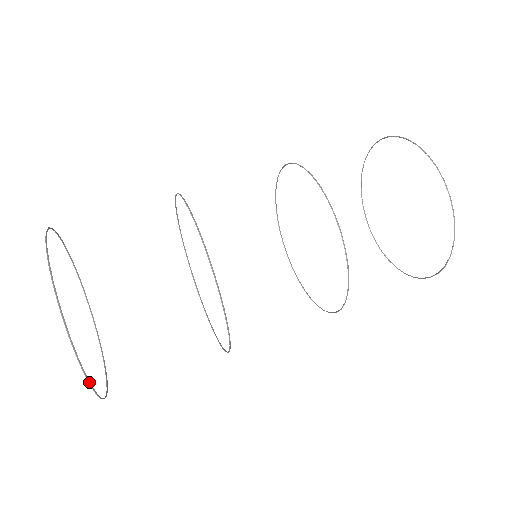
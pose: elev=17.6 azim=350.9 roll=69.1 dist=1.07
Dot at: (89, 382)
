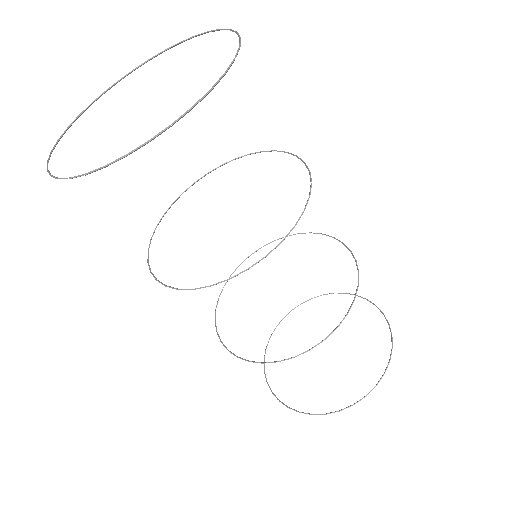
Dot at: (200, 100)
